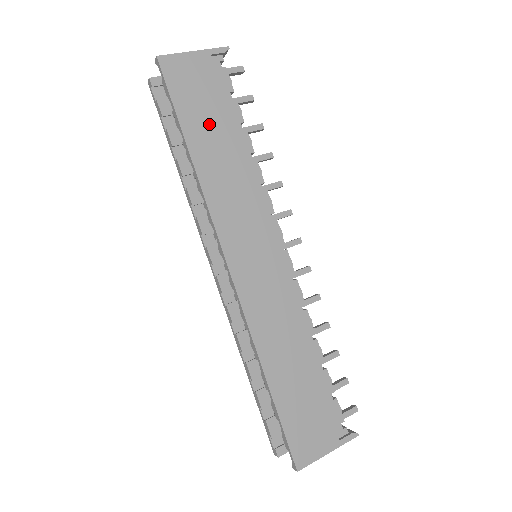
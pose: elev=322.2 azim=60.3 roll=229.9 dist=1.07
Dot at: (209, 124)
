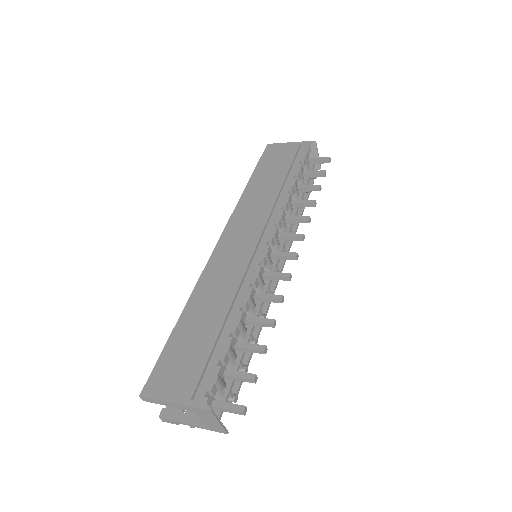
Dot at: (272, 172)
